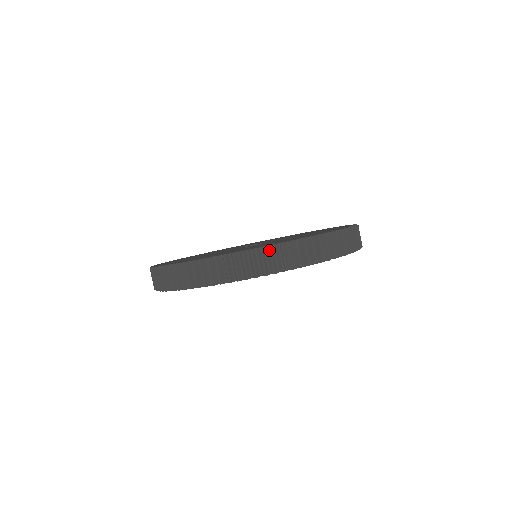
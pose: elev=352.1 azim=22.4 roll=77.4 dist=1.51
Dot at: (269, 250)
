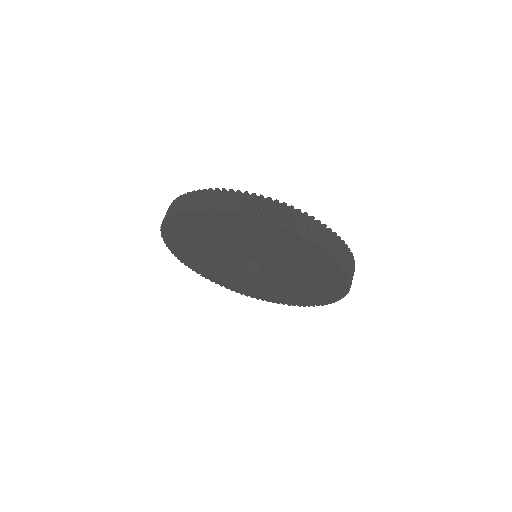
Dot at: occluded
